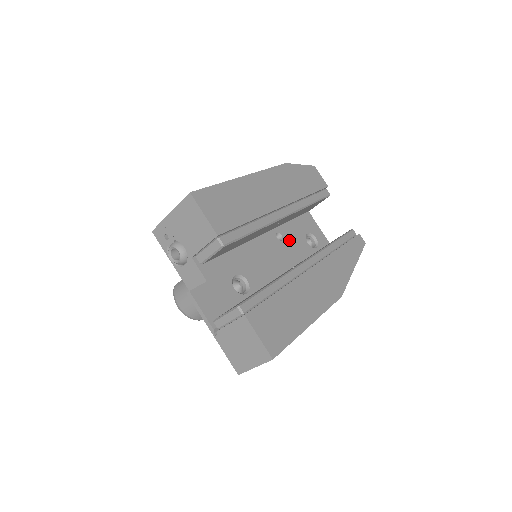
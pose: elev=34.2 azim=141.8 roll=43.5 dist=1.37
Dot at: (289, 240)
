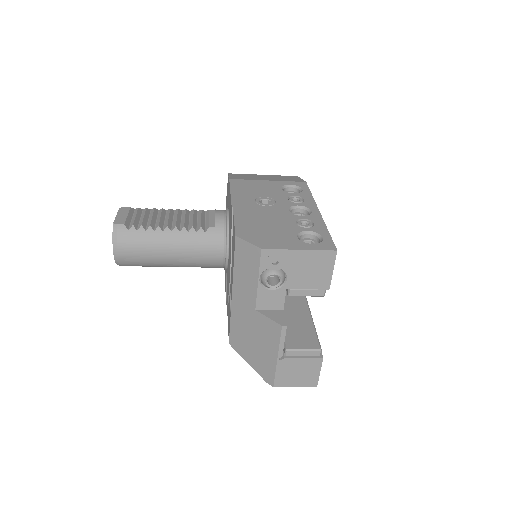
Dot at: occluded
